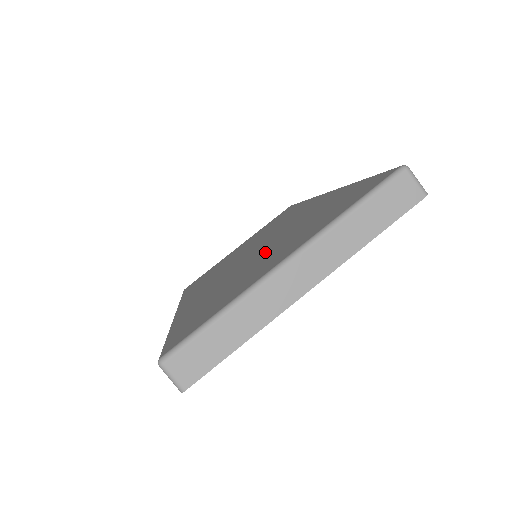
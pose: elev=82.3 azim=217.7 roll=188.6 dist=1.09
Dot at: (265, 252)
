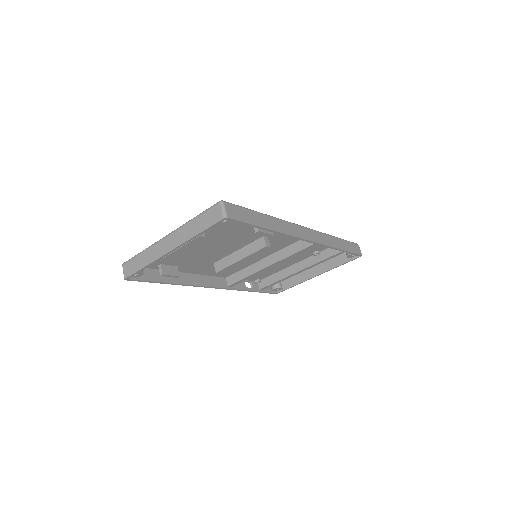
Dot at: occluded
